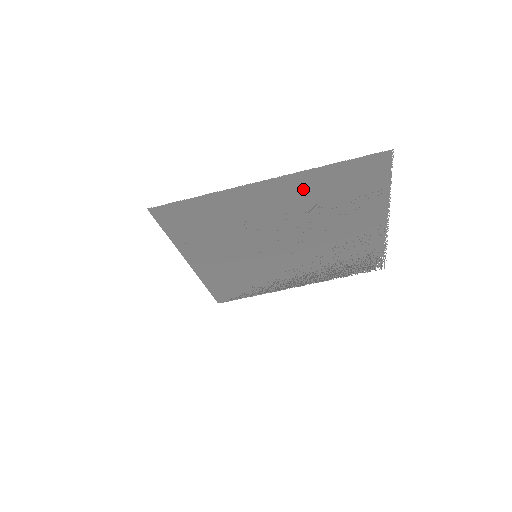
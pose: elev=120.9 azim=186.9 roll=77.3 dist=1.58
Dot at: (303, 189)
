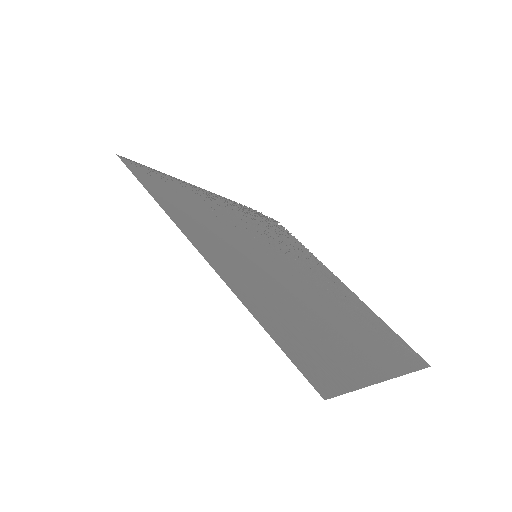
Dot at: (382, 350)
